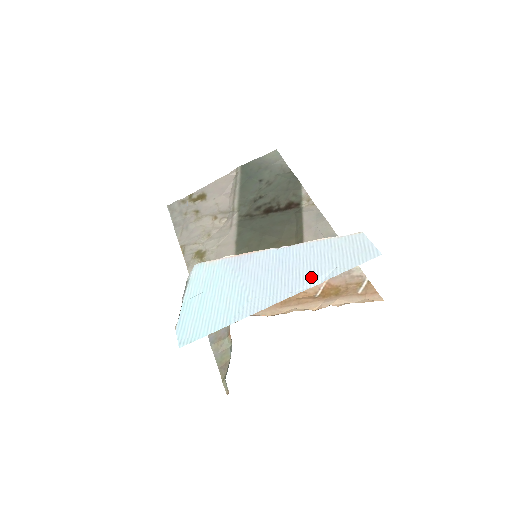
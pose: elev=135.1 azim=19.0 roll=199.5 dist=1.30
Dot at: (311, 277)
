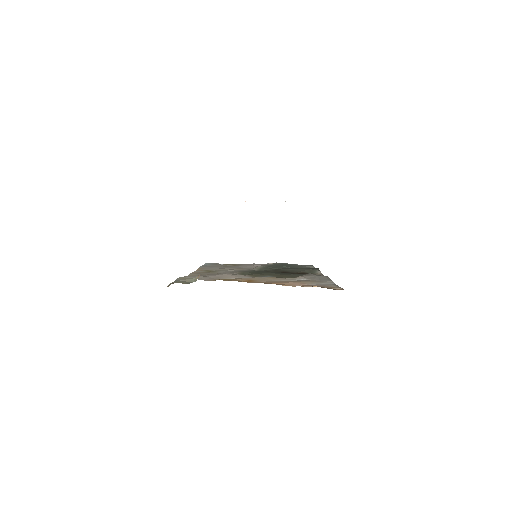
Dot at: occluded
